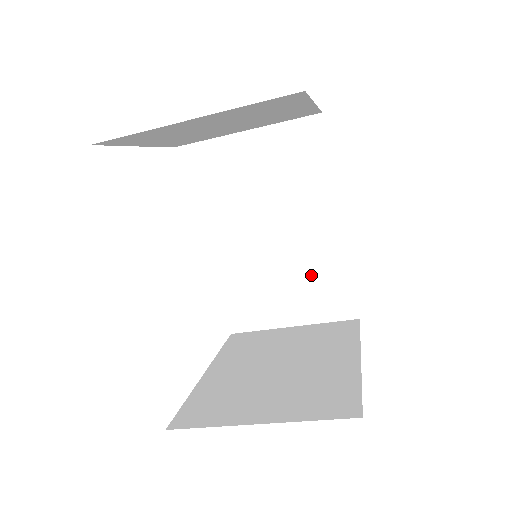
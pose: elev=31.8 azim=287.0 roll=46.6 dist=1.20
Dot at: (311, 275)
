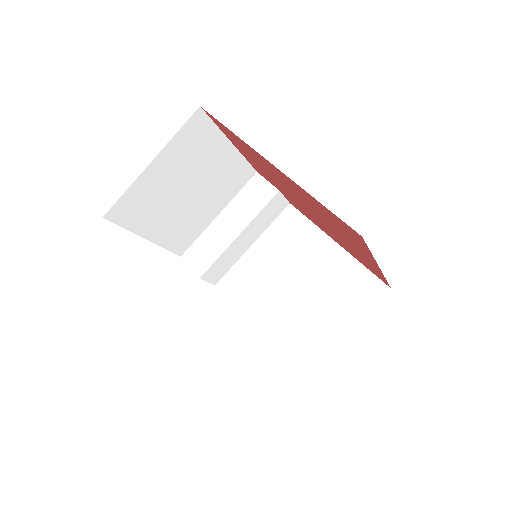
Dot at: (330, 284)
